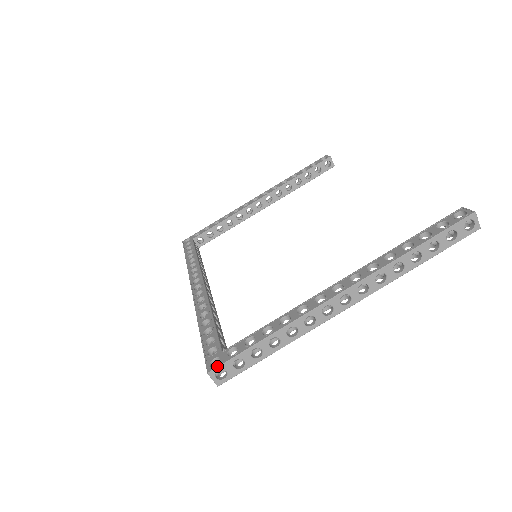
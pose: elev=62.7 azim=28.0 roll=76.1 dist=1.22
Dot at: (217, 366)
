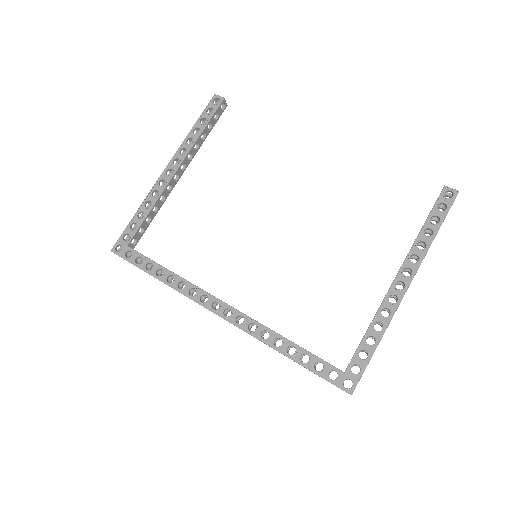
Dot at: (355, 387)
